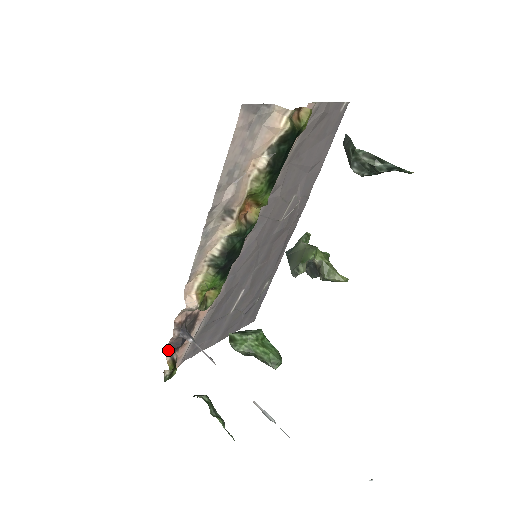
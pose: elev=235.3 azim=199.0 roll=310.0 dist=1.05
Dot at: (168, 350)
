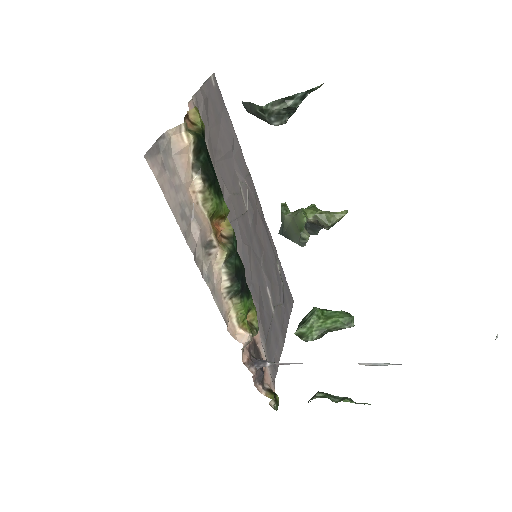
Dot at: (258, 387)
